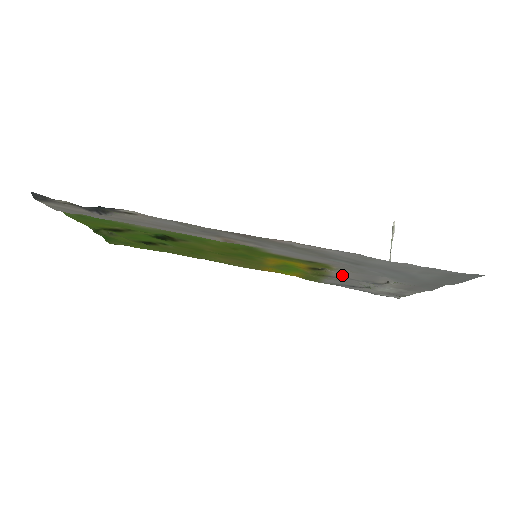
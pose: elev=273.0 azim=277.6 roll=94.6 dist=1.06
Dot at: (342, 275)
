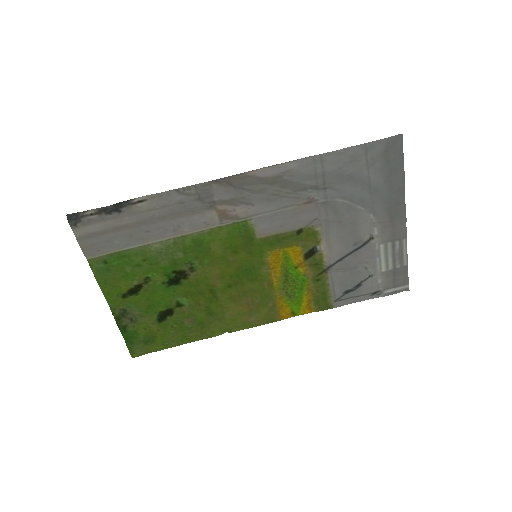
Dot at: (334, 251)
